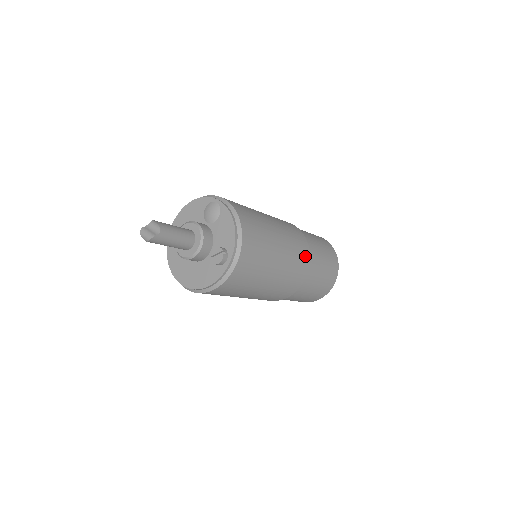
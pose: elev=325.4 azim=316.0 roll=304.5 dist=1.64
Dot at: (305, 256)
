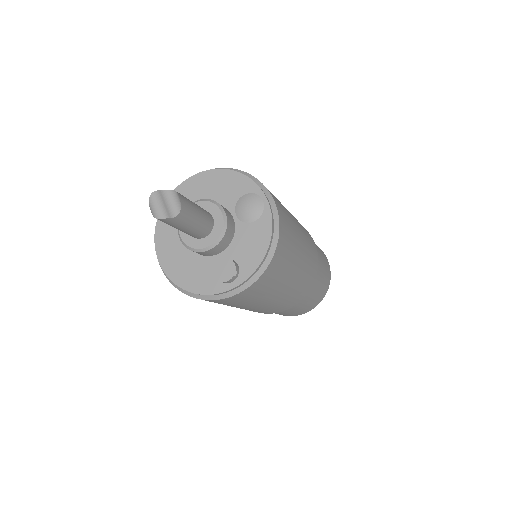
Dot at: (306, 290)
